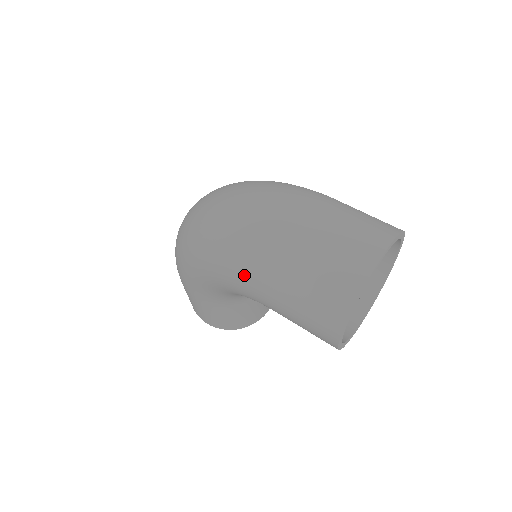
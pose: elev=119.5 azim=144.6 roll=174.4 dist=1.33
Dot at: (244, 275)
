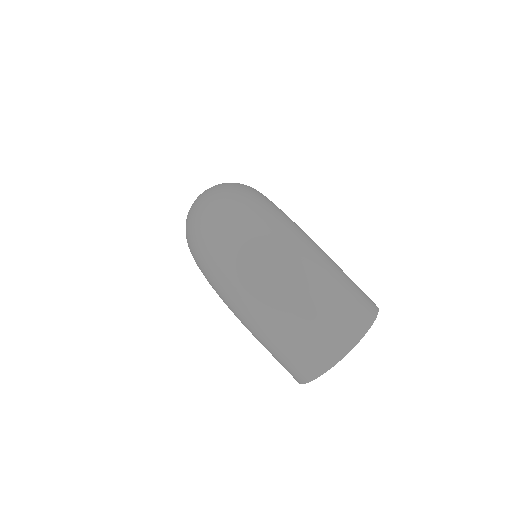
Dot at: (236, 315)
